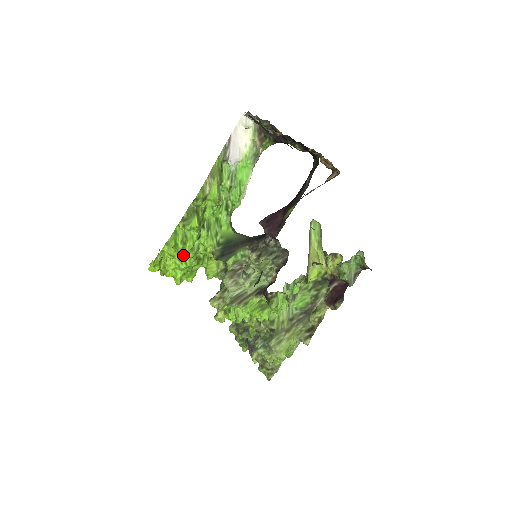
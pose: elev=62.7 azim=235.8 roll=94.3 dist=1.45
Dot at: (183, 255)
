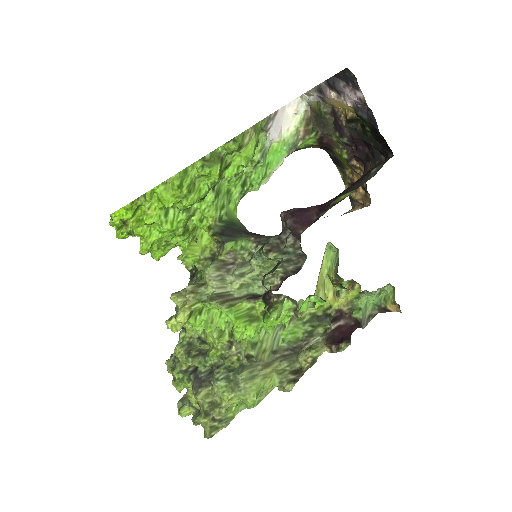
Dot at: (173, 212)
